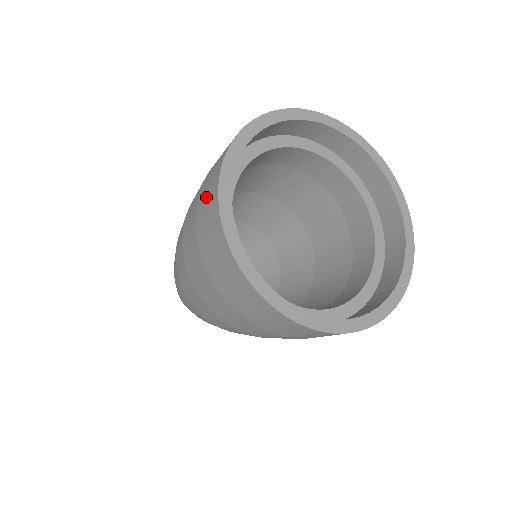
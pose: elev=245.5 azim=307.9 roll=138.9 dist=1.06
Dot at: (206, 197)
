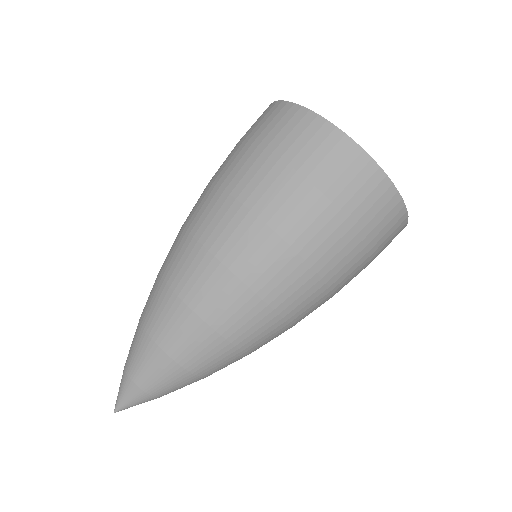
Dot at: (264, 121)
